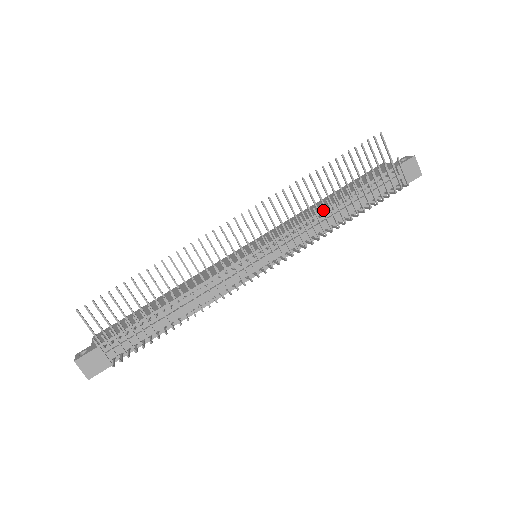
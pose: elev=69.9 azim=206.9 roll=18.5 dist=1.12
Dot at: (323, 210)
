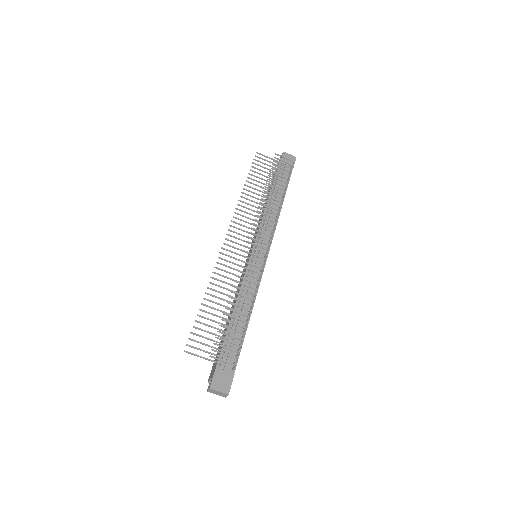
Dot at: (265, 200)
